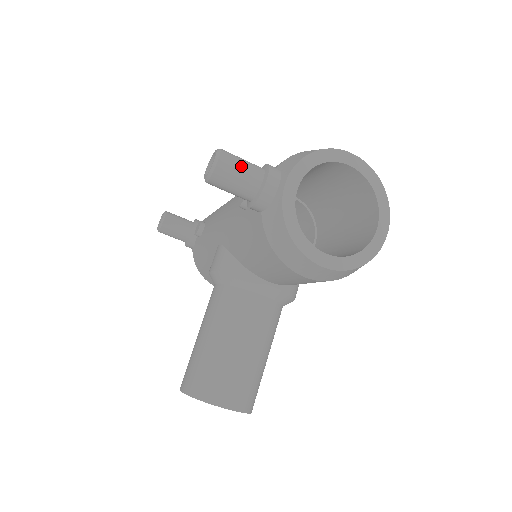
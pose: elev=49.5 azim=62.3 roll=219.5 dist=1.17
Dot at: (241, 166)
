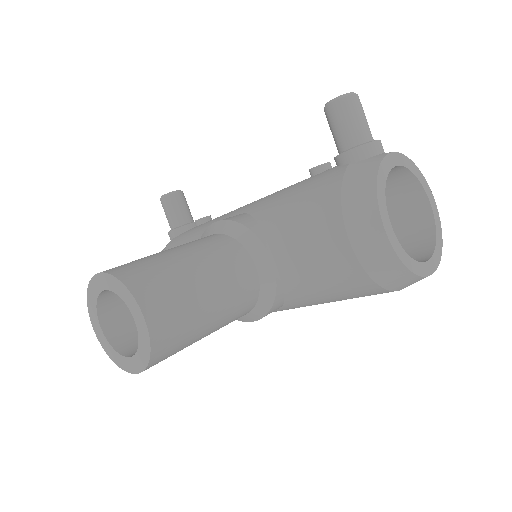
Dot at: (365, 116)
